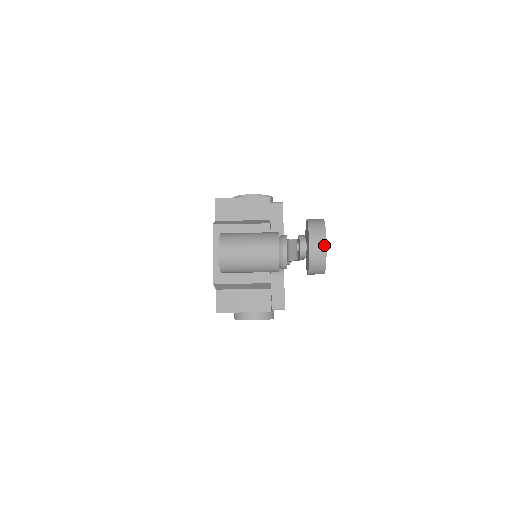
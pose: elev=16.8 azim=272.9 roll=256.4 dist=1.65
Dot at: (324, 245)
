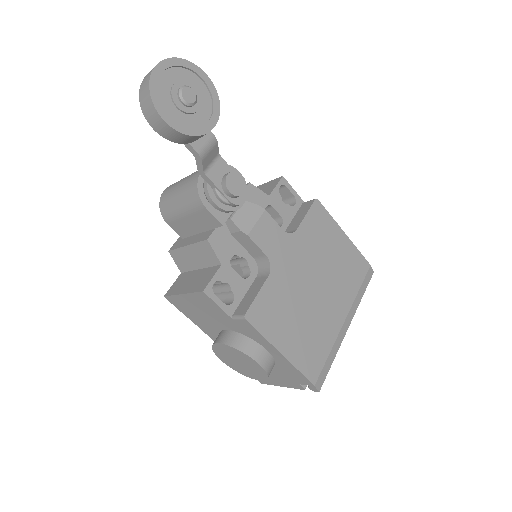
Dot at: (156, 65)
